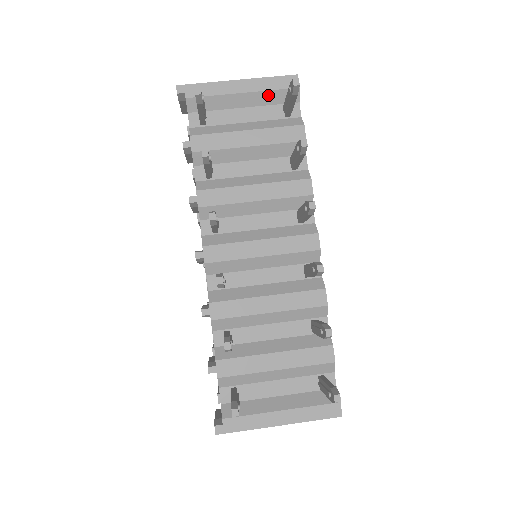
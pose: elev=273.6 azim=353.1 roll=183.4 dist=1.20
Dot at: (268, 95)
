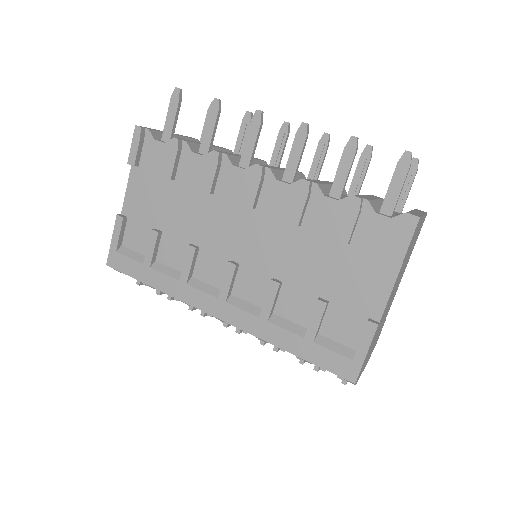
Dot at: occluded
